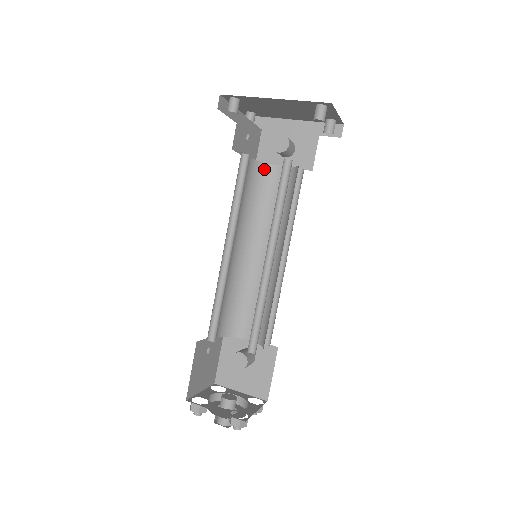
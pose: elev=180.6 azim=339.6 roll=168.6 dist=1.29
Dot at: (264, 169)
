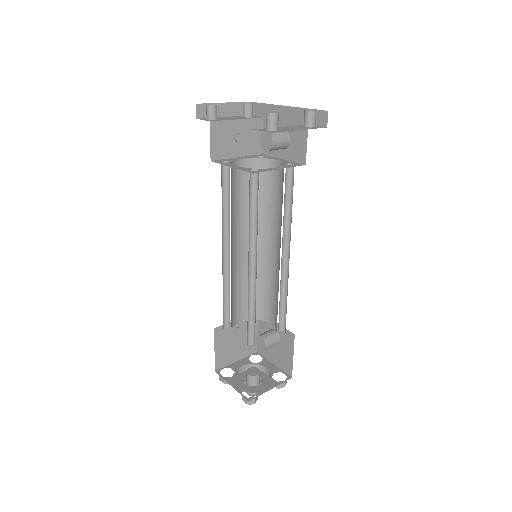
Dot at: (262, 165)
